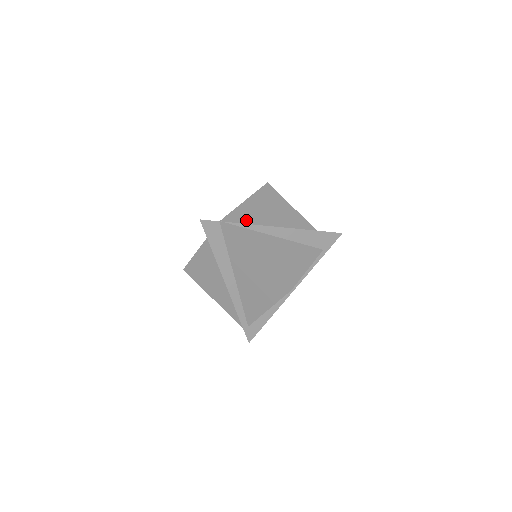
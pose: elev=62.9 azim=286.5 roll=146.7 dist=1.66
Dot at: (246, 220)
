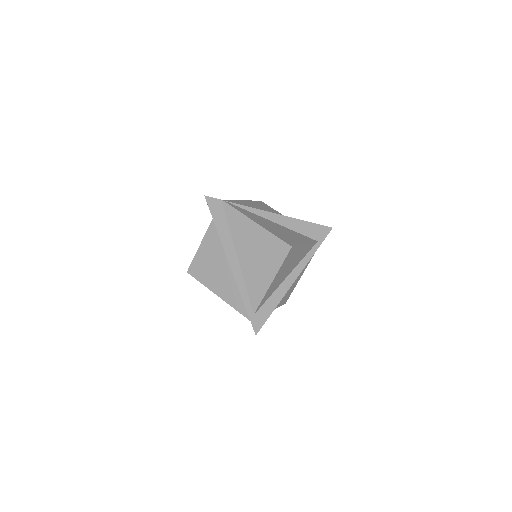
Dot at: occluded
